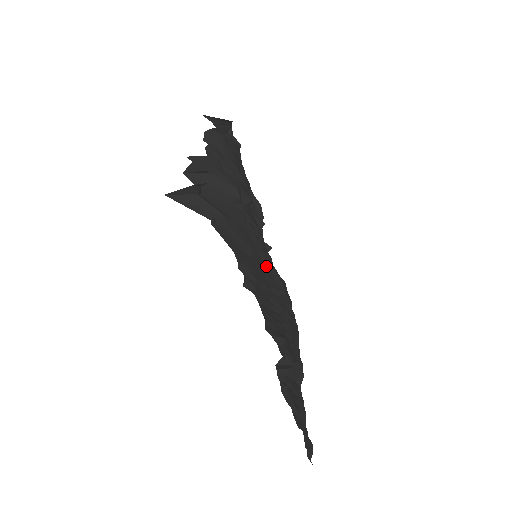
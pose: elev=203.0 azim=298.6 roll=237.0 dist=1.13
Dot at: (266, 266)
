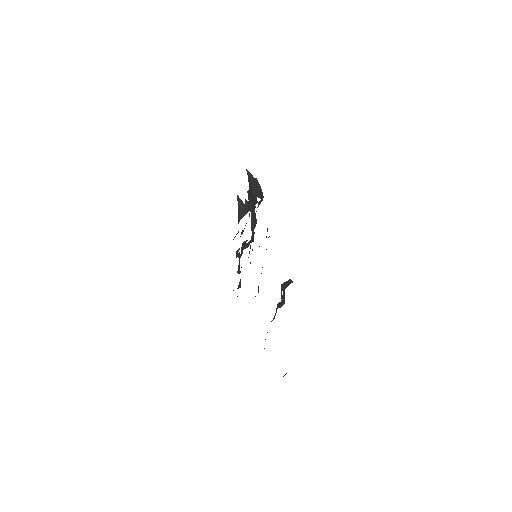
Dot at: occluded
